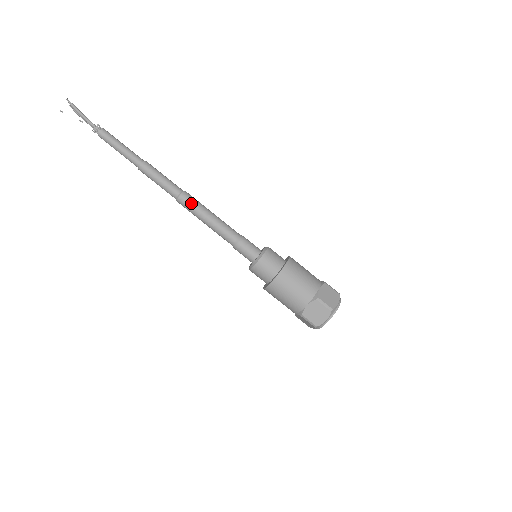
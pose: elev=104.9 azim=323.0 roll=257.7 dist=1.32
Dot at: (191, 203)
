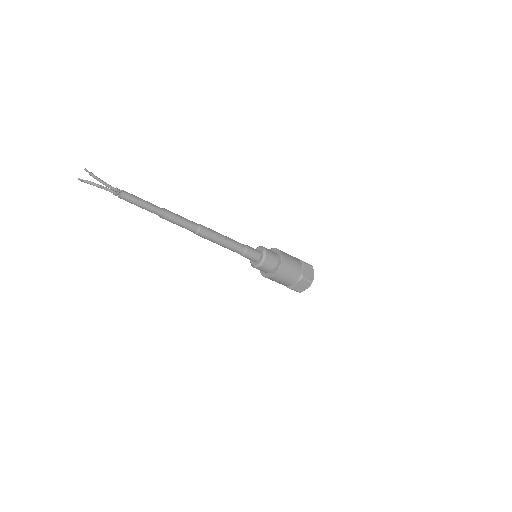
Dot at: (209, 230)
